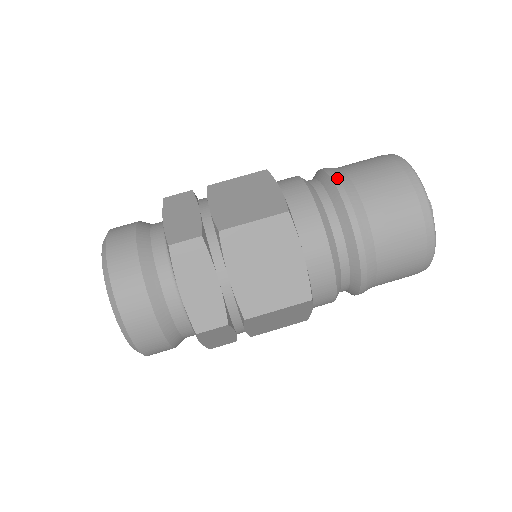
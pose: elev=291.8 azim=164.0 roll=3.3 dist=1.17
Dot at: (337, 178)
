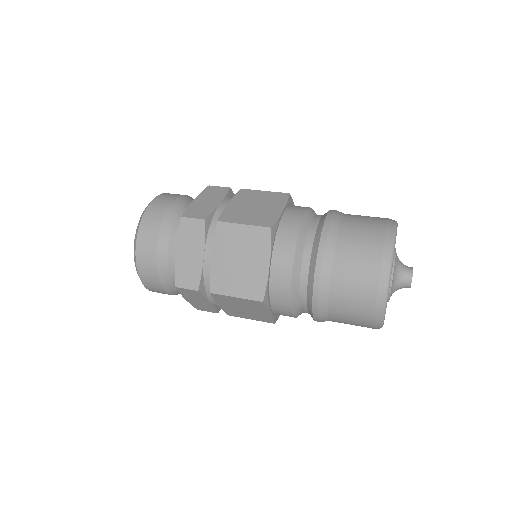
Dot at: (329, 220)
